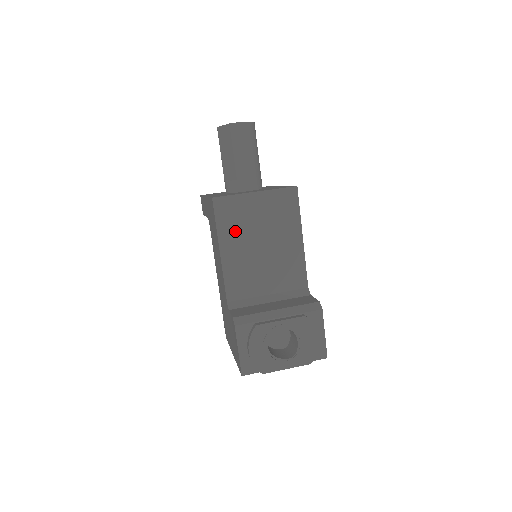
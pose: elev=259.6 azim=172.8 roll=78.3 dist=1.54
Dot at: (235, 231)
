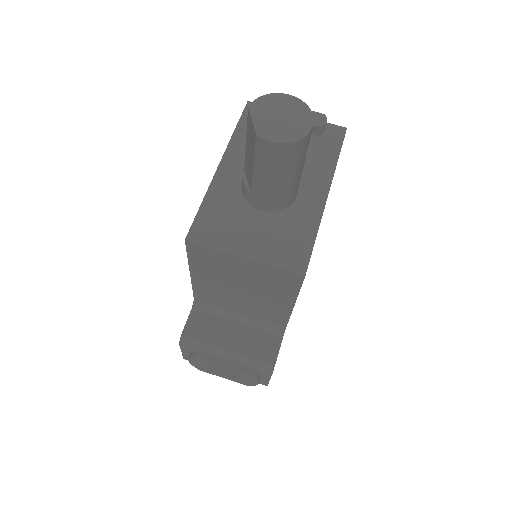
Dot at: (211, 270)
